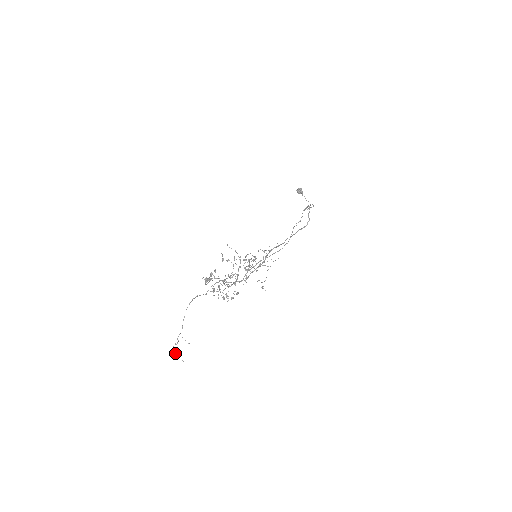
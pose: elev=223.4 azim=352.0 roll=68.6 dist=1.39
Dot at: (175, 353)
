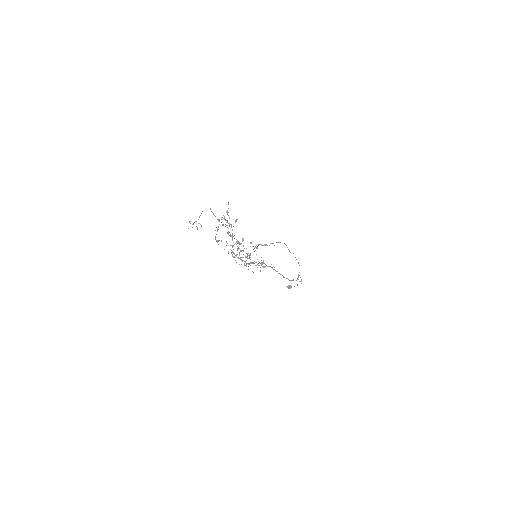
Dot at: (190, 223)
